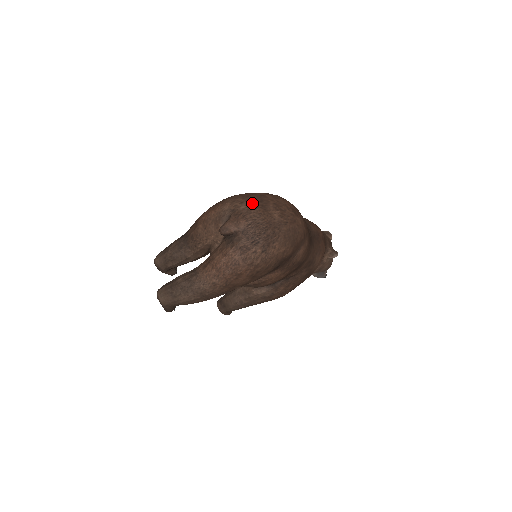
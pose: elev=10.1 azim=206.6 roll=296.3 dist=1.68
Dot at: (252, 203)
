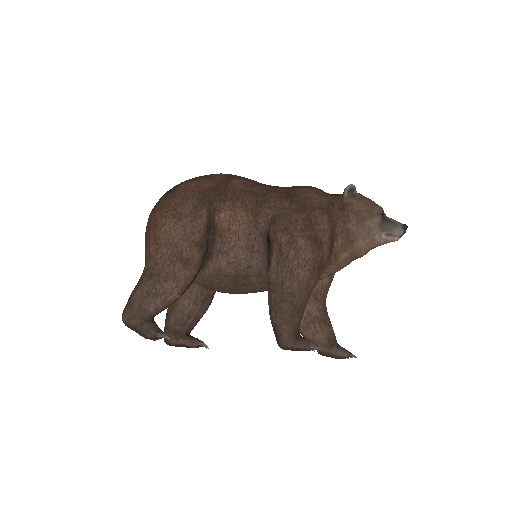
Dot at: occluded
